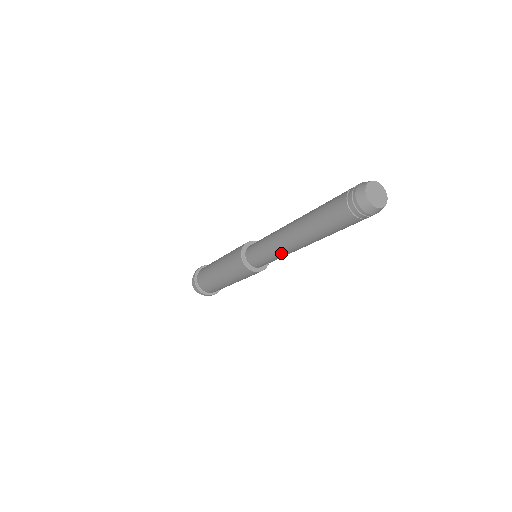
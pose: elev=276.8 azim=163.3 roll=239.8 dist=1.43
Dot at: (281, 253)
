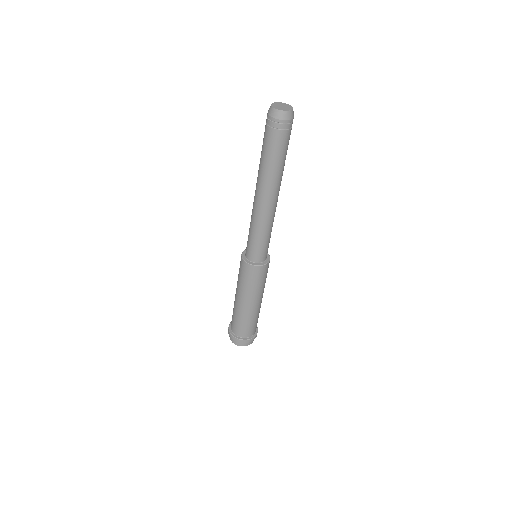
Dot at: (271, 222)
